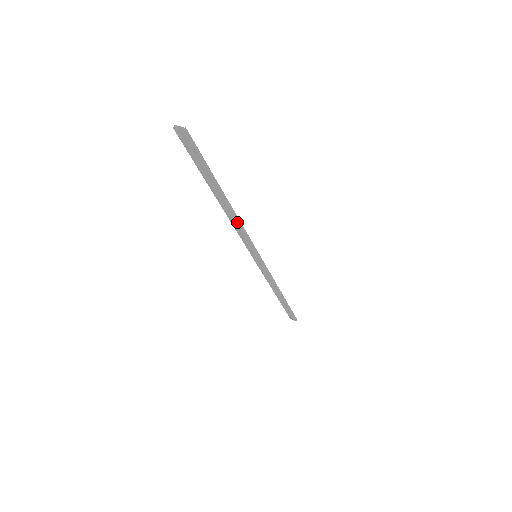
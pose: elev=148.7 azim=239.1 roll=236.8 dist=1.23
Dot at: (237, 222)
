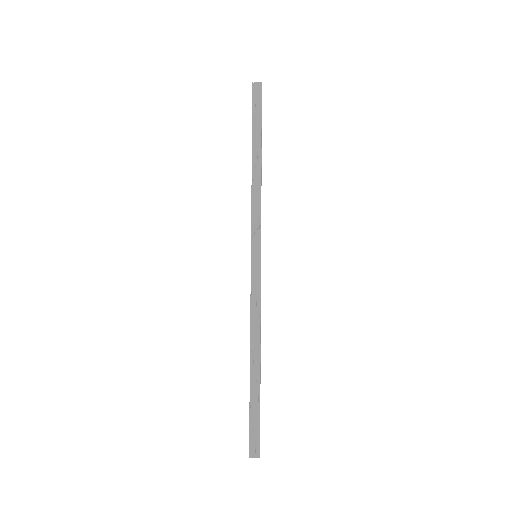
Dot at: (259, 189)
